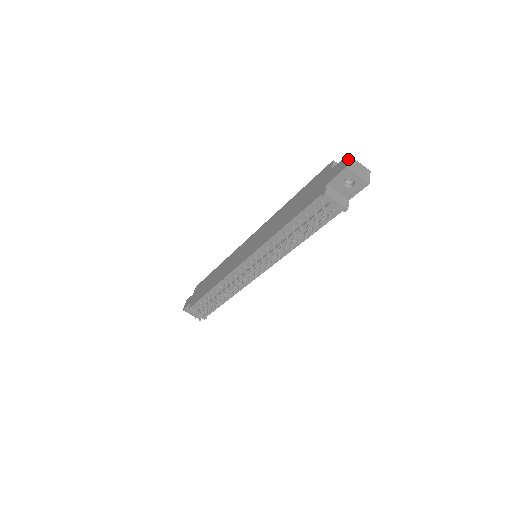
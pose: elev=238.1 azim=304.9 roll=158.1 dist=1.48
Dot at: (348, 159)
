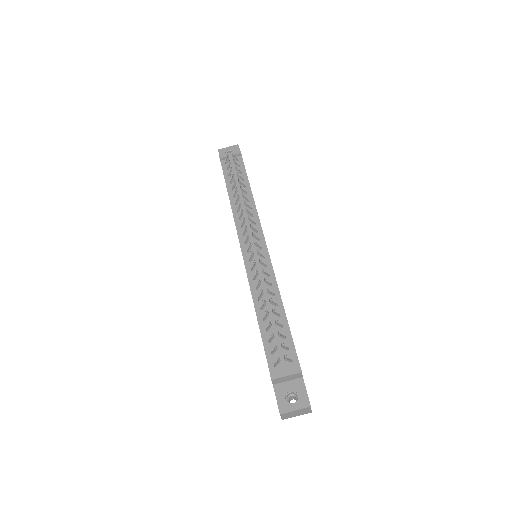
Dot at: occluded
